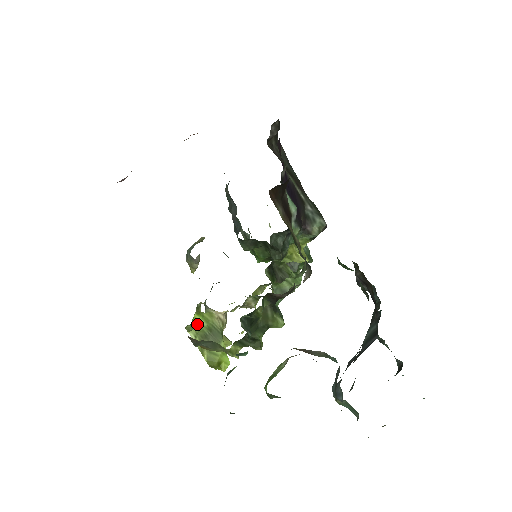
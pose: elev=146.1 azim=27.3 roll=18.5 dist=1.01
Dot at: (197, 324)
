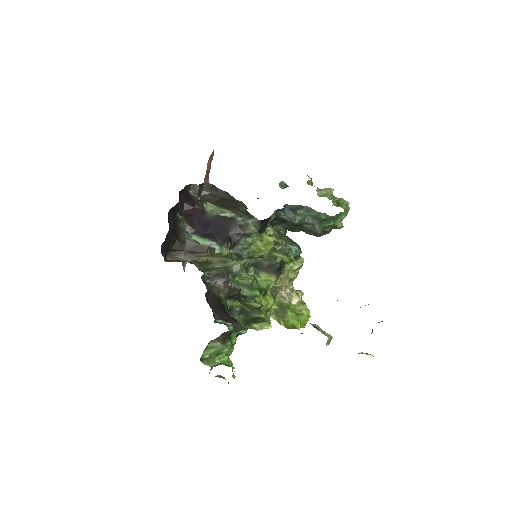
Dot at: occluded
